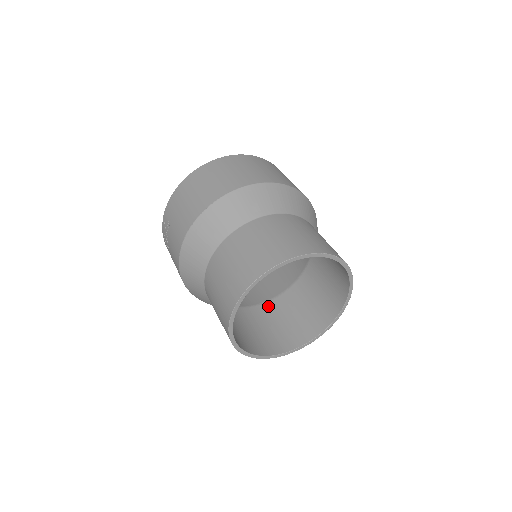
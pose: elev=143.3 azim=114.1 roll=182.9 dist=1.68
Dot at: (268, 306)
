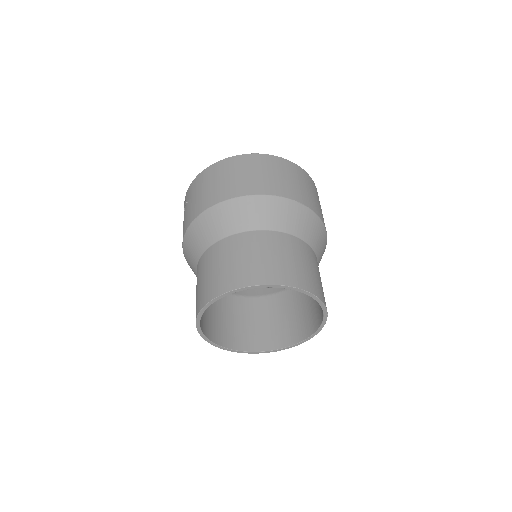
Dot at: (259, 301)
